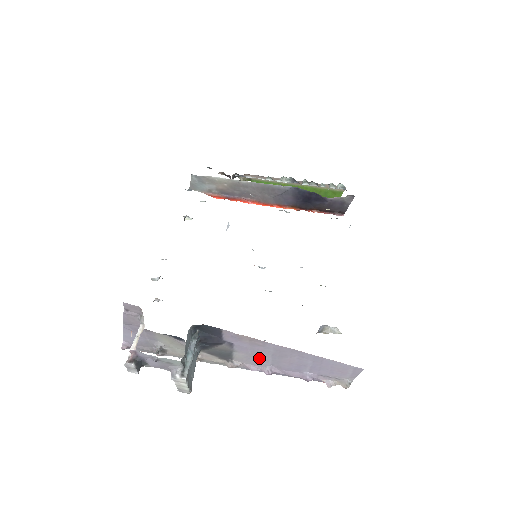
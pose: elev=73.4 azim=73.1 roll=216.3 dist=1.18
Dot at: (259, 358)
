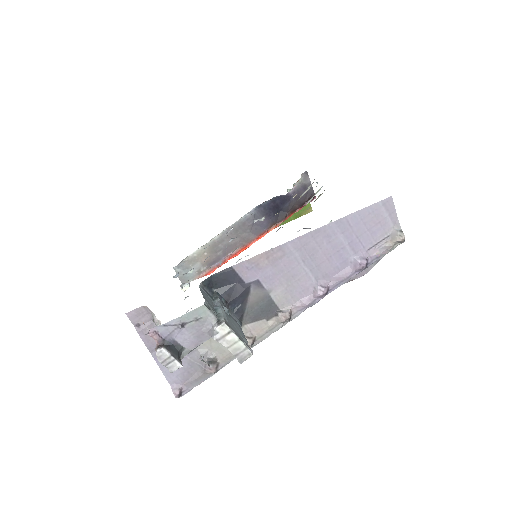
Dot at: (298, 280)
